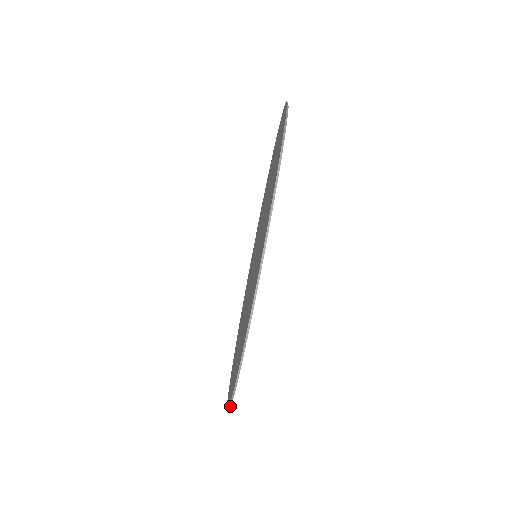
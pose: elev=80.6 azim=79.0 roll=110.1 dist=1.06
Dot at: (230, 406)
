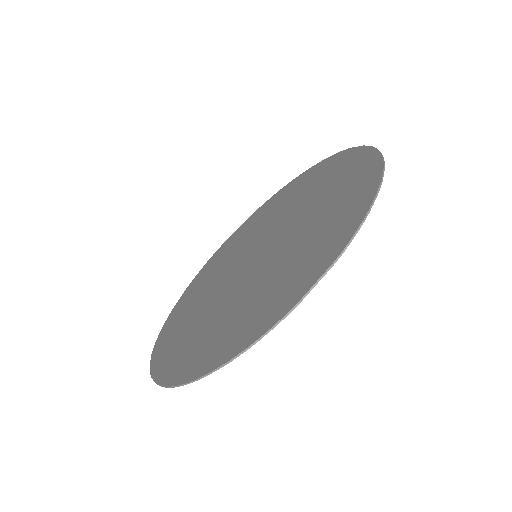
Dot at: (161, 331)
